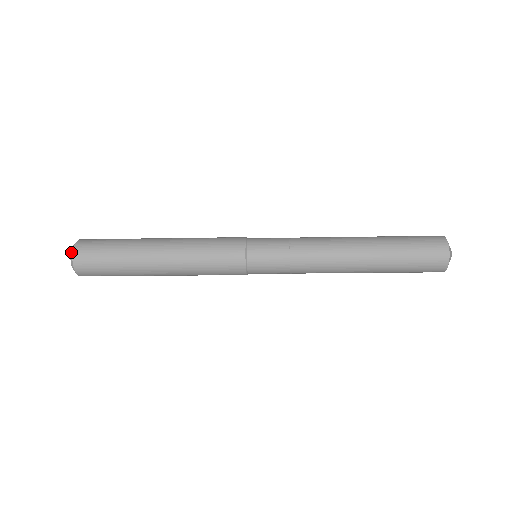
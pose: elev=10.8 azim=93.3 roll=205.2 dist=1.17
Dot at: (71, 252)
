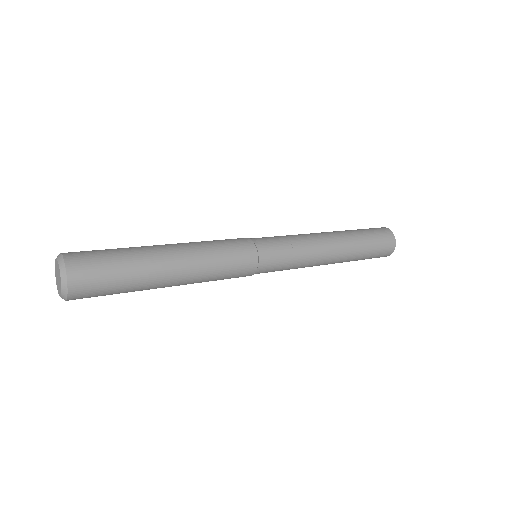
Dot at: (59, 259)
